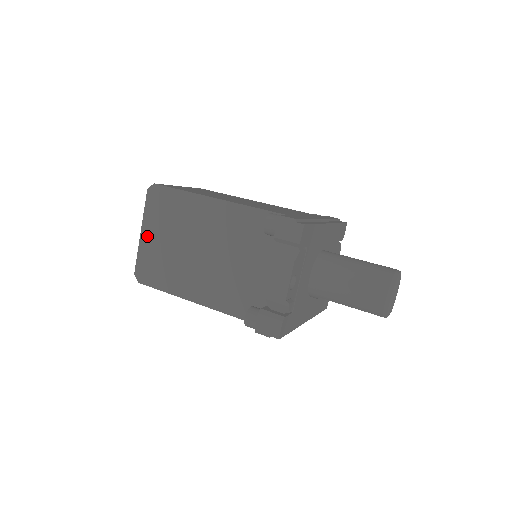
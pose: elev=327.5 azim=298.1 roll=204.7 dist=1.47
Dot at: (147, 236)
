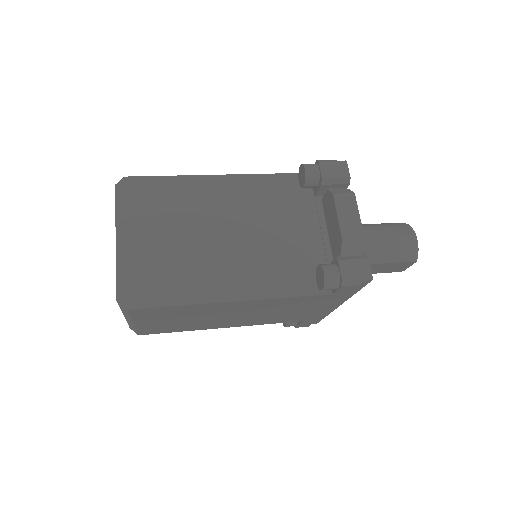
Dot at: (128, 241)
